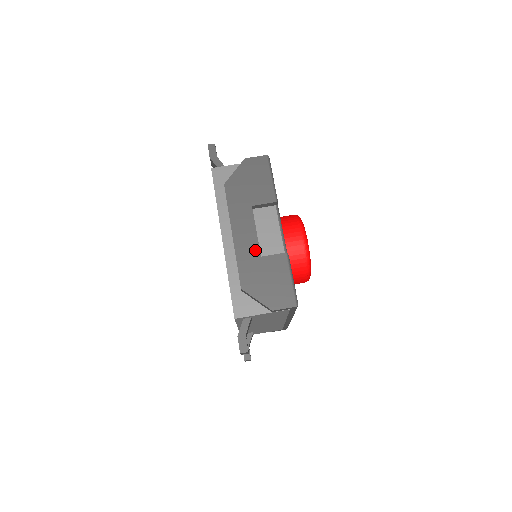
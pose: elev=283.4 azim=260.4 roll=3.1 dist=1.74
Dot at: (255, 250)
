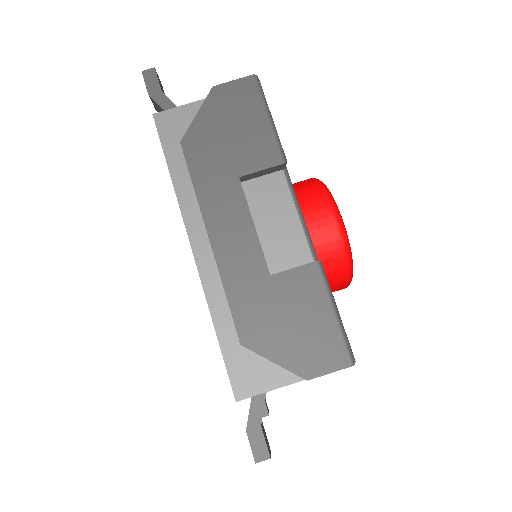
Dot at: (257, 264)
